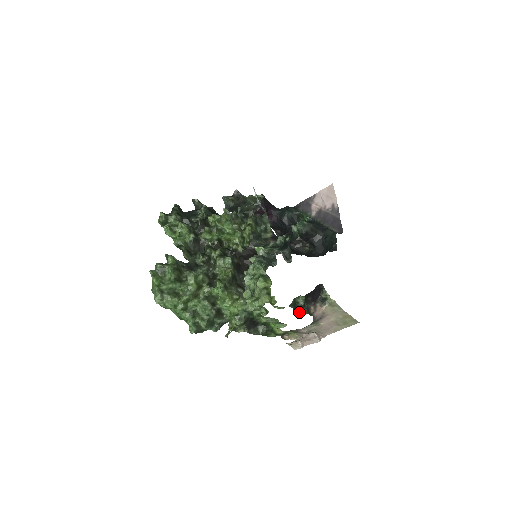
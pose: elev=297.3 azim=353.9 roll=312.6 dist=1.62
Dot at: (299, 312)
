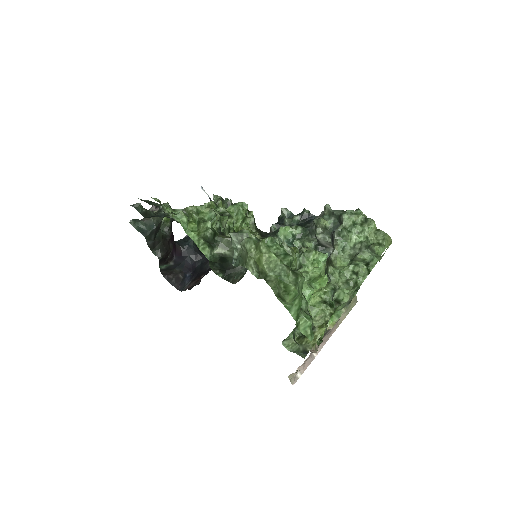
Dot at: occluded
